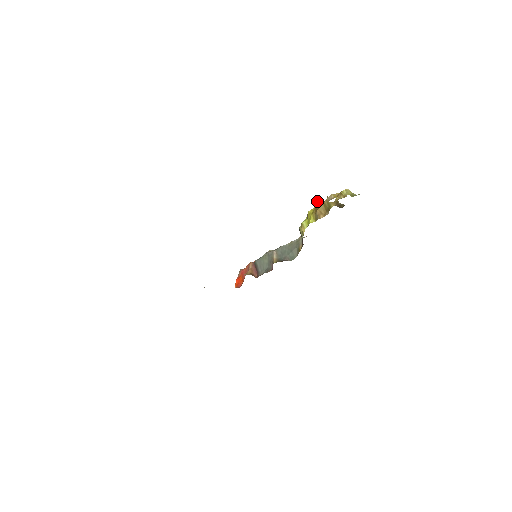
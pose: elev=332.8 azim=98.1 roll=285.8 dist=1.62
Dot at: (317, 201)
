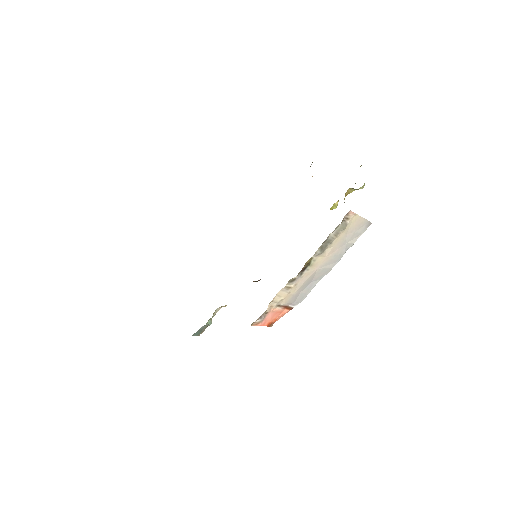
Dot at: occluded
